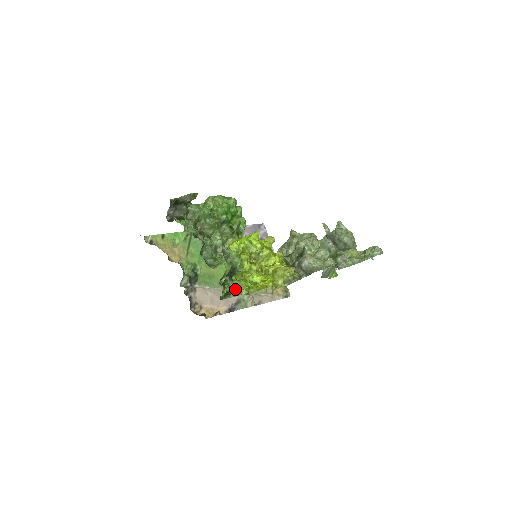
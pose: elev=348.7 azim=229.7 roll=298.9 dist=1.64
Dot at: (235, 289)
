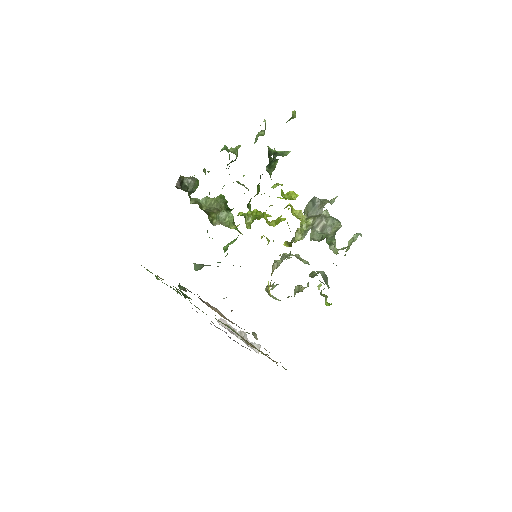
Dot at: (280, 152)
